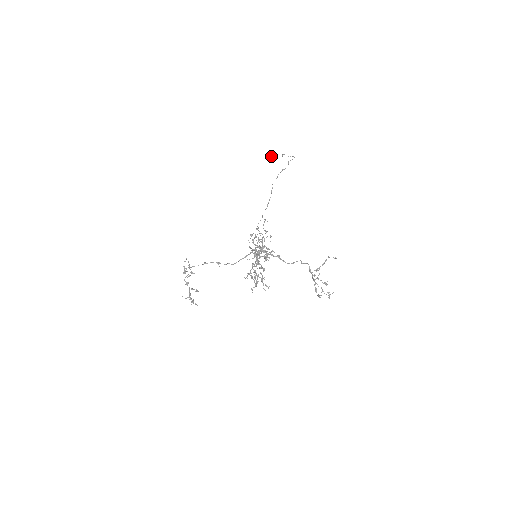
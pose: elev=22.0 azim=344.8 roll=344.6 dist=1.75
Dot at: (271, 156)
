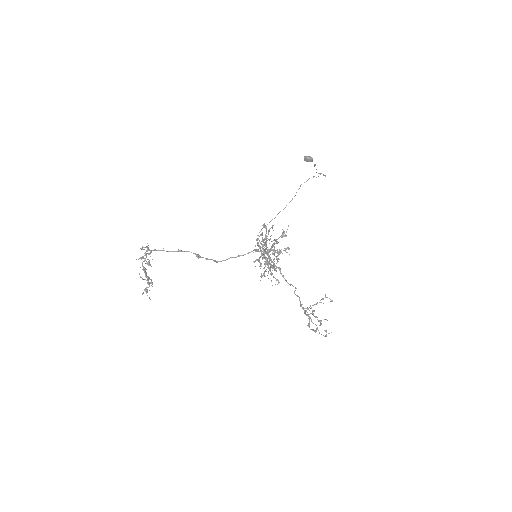
Dot at: (309, 156)
